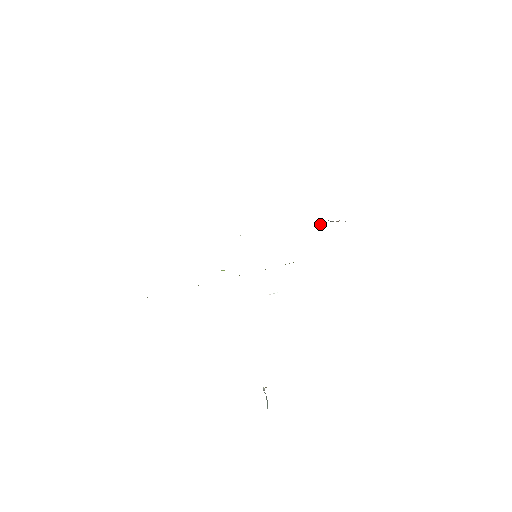
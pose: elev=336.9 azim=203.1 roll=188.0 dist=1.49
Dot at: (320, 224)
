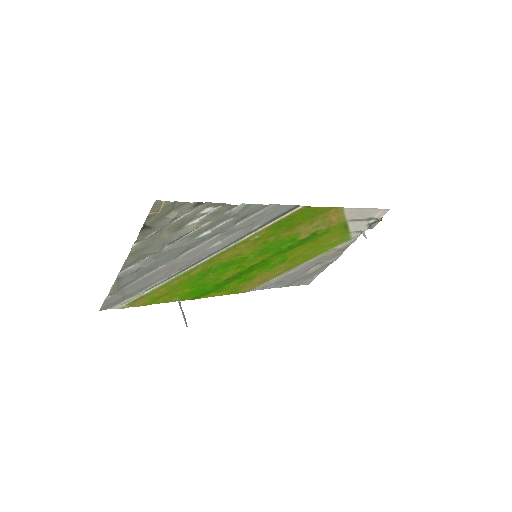
Dot at: (363, 235)
